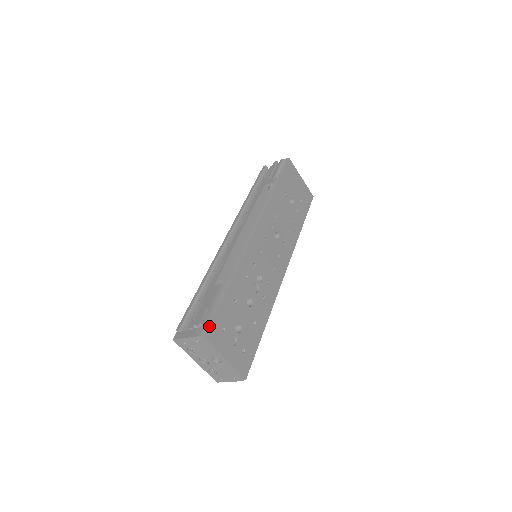
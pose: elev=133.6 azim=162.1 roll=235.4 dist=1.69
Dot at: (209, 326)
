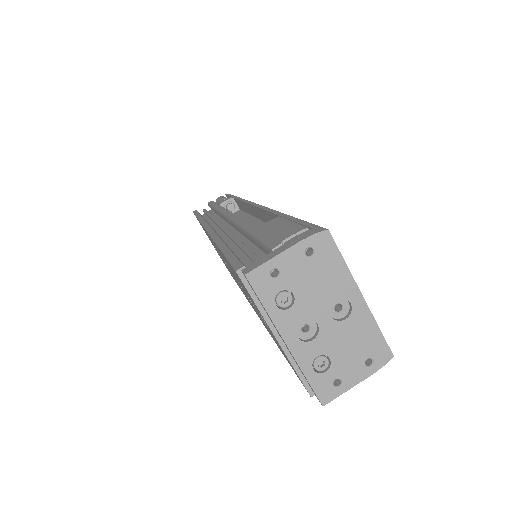
Dot at: (318, 226)
